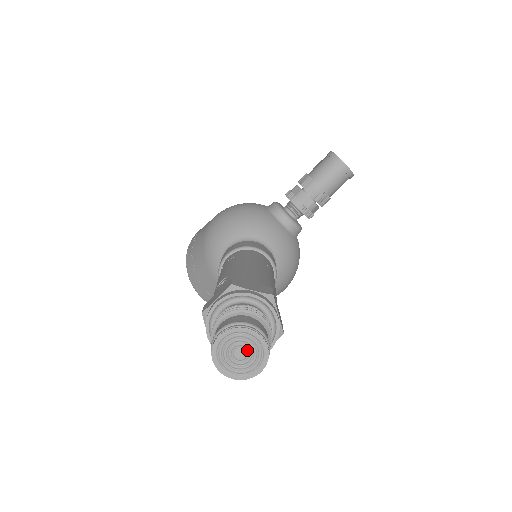
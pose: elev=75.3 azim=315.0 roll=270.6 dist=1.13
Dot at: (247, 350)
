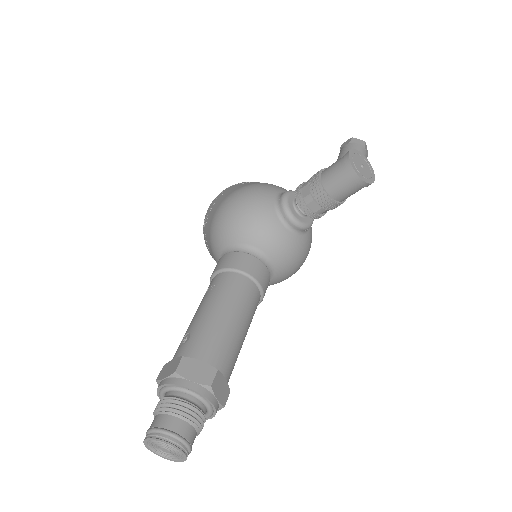
Dot at: (170, 450)
